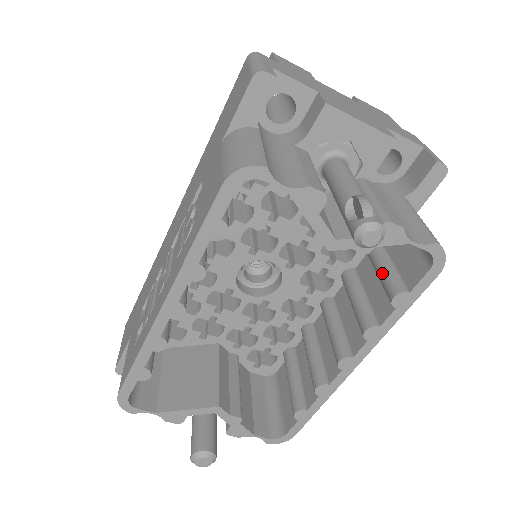
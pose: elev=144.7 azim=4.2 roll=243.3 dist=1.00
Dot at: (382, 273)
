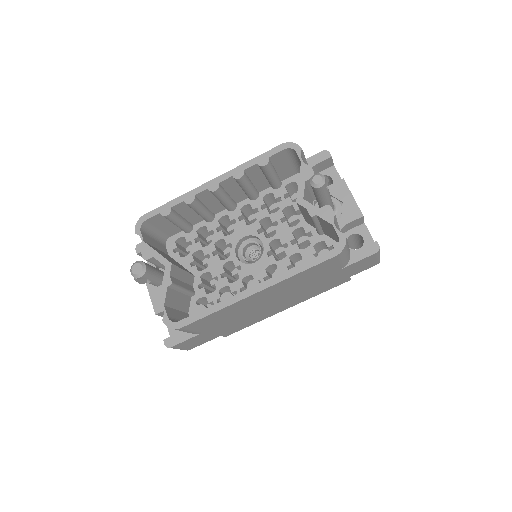
Dot at: occluded
